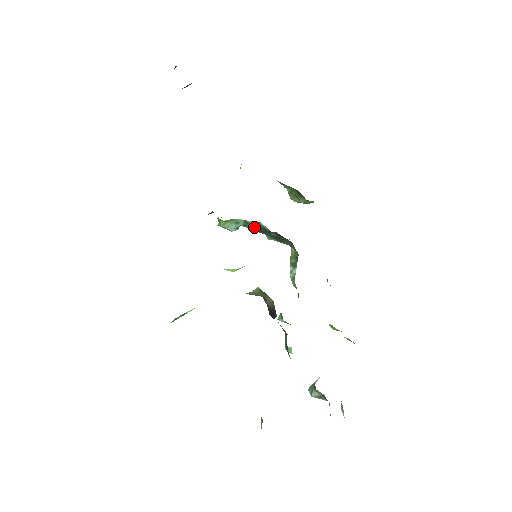
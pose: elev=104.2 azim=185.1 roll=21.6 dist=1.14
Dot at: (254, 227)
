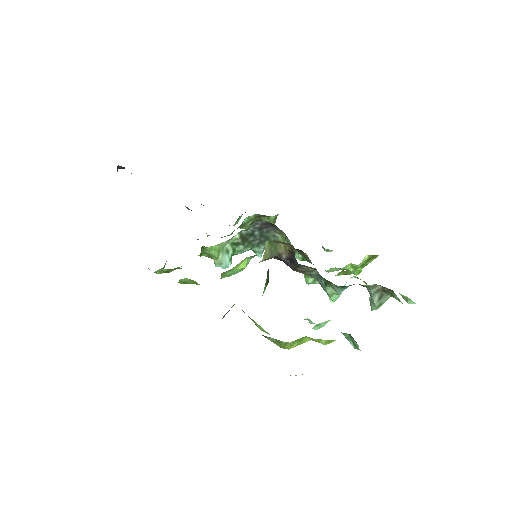
Dot at: (241, 243)
